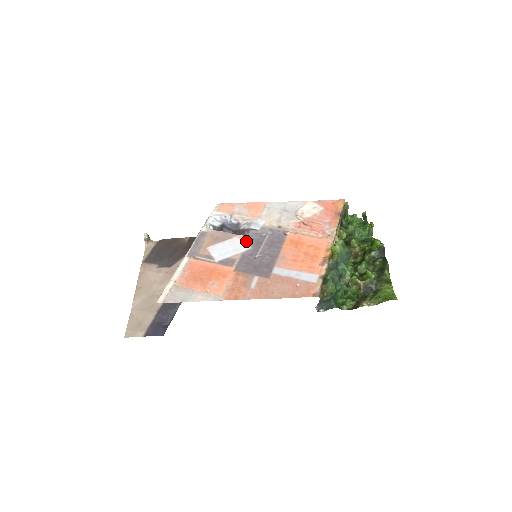
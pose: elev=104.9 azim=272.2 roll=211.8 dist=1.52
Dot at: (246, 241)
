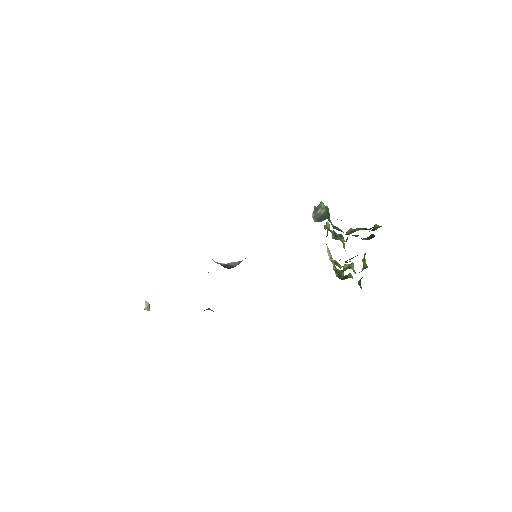
Dot at: occluded
